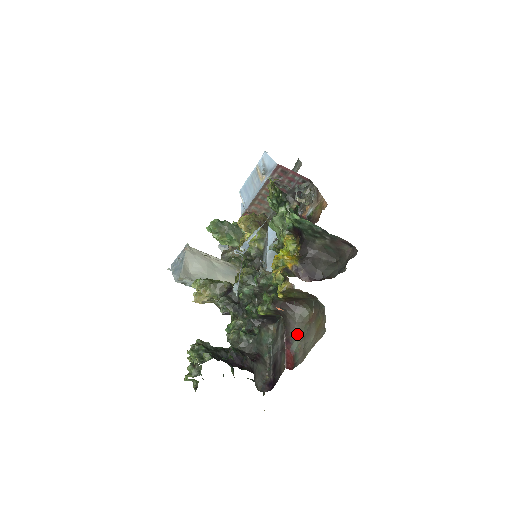
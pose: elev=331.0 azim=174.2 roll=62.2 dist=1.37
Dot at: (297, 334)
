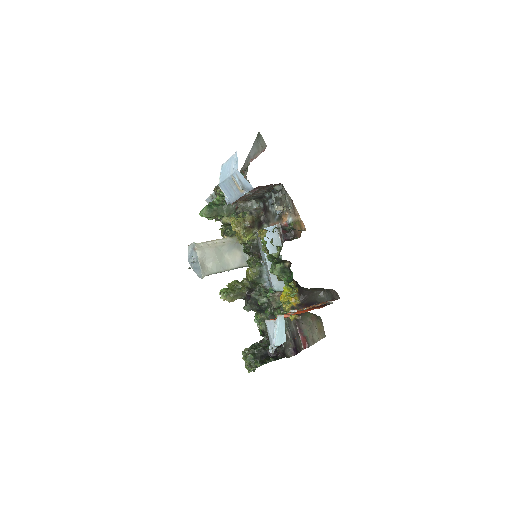
Dot at: (305, 327)
